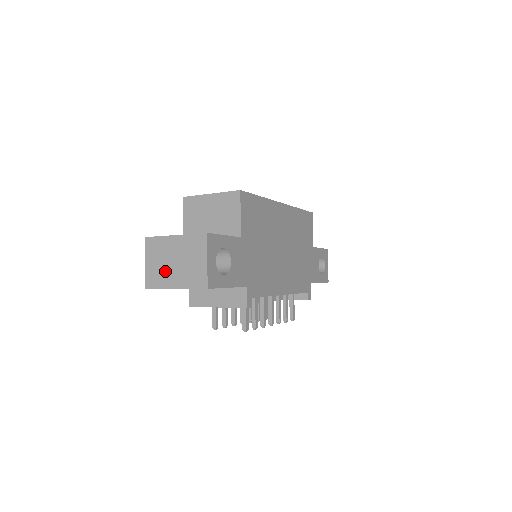
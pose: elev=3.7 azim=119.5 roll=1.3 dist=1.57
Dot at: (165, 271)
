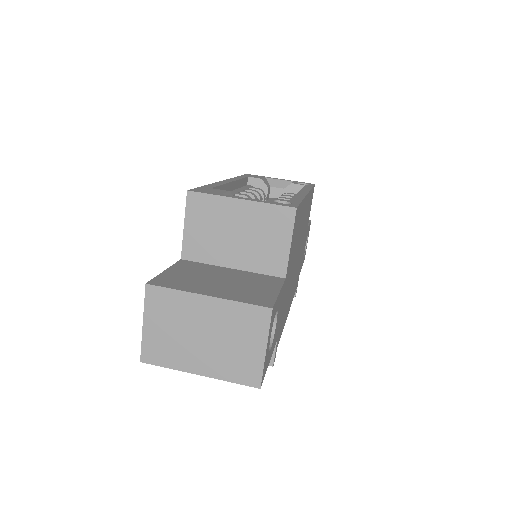
Dot at: (182, 346)
